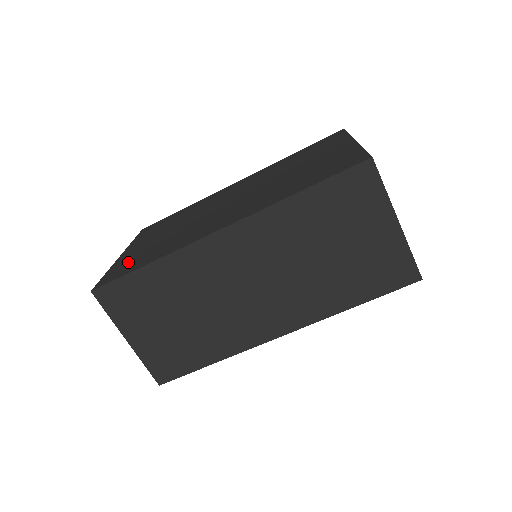
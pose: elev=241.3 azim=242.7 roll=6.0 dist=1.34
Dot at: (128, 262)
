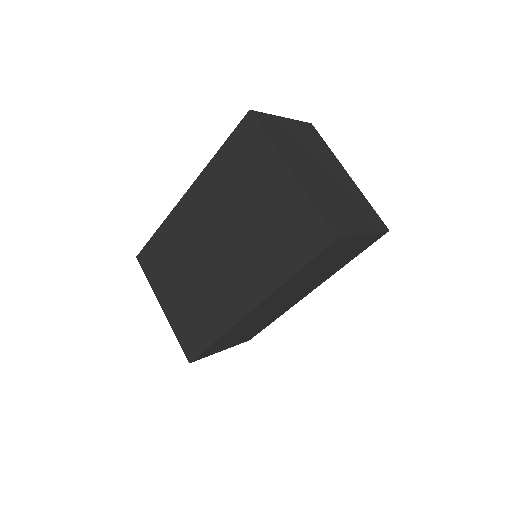
Dot at: (187, 328)
